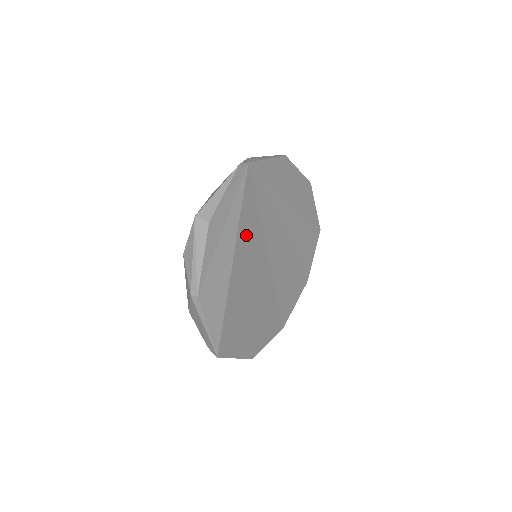
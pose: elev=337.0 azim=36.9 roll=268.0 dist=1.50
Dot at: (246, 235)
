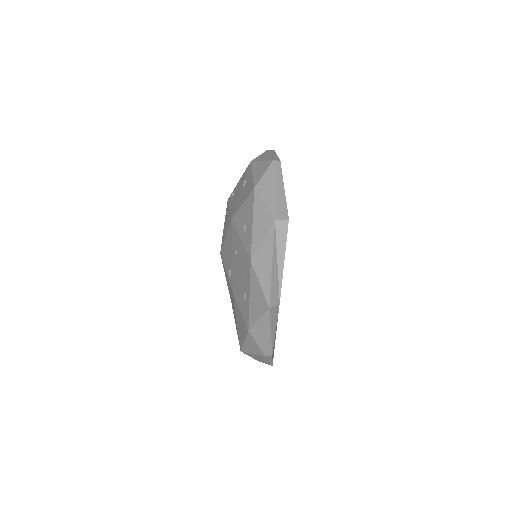
Dot at: occluded
